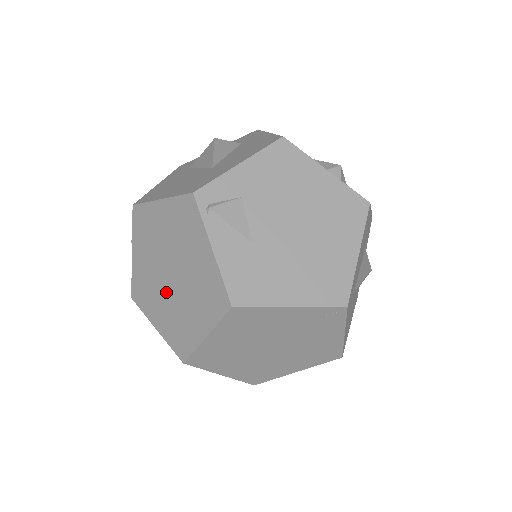
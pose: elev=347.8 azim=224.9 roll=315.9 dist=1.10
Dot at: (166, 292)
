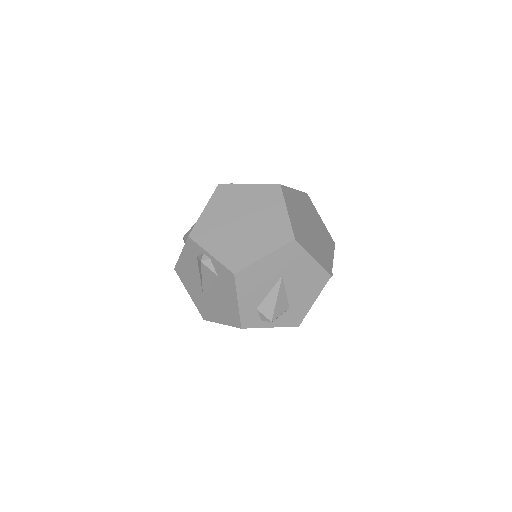
Dot at: (249, 232)
